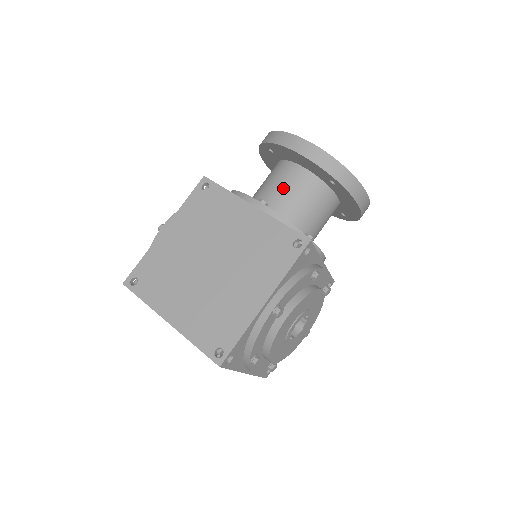
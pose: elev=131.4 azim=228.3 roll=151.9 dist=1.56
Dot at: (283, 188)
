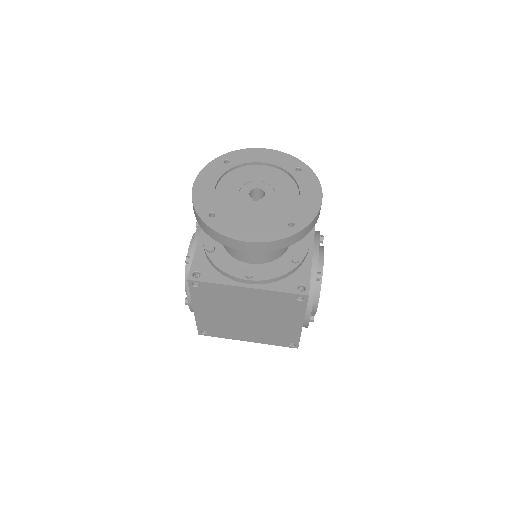
Dot at: occluded
